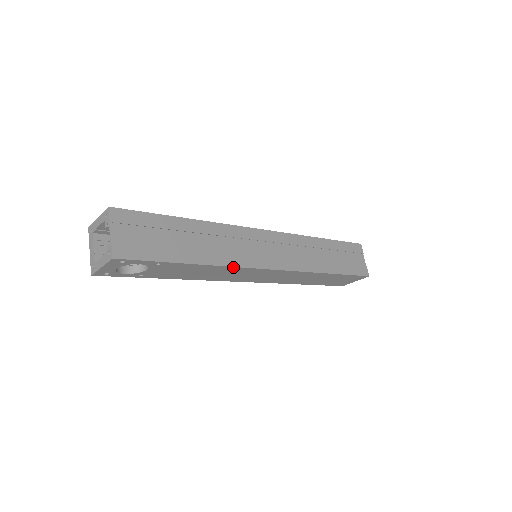
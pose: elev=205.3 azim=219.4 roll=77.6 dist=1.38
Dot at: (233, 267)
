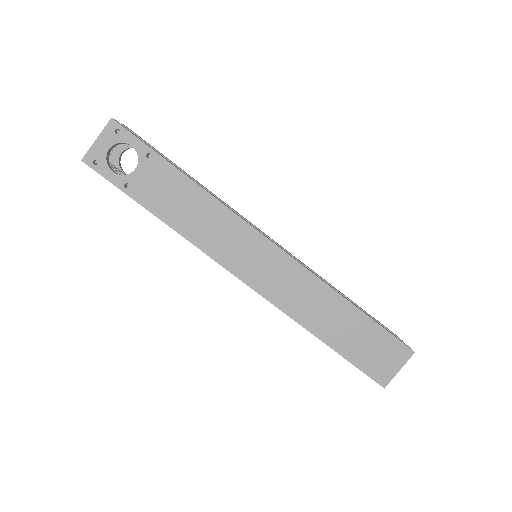
Dot at: (225, 208)
